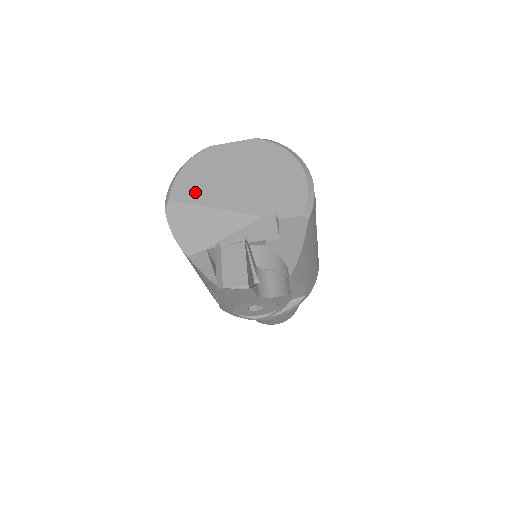
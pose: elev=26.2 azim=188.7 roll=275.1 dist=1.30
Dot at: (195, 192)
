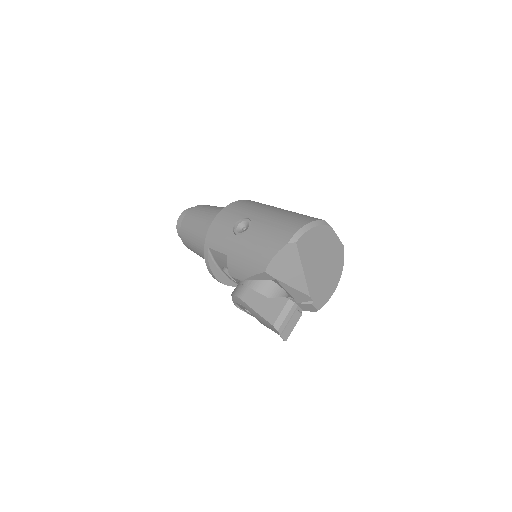
Dot at: (306, 251)
